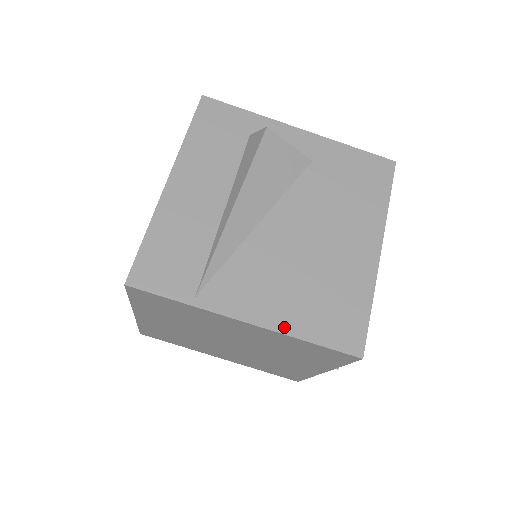
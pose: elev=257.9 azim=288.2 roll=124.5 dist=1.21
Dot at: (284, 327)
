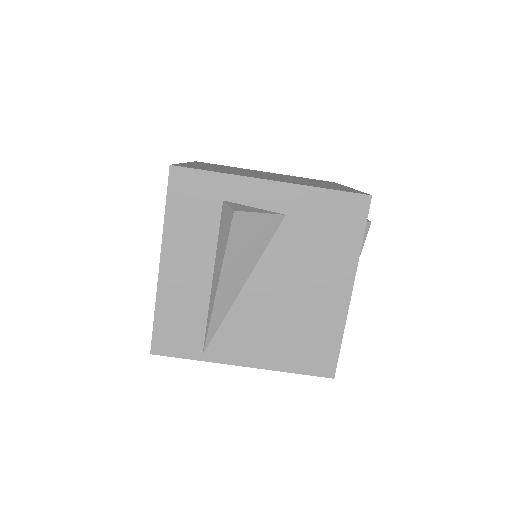
Dot at: (272, 365)
